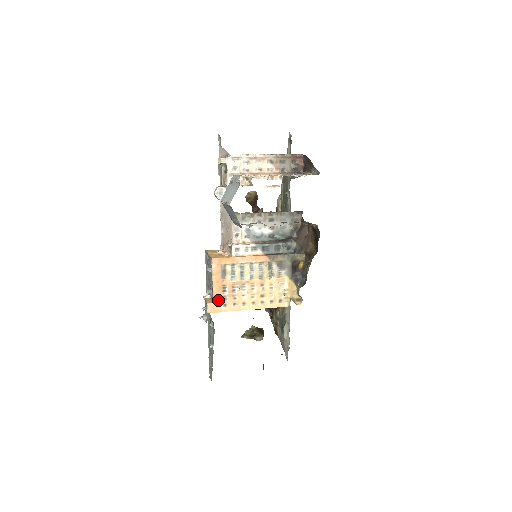
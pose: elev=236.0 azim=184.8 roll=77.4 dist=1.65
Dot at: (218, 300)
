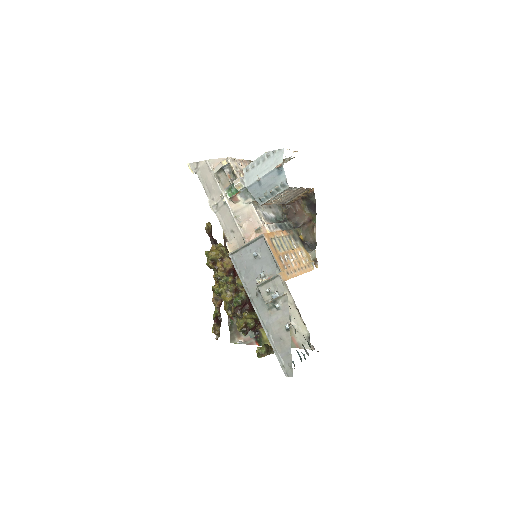
Dot at: (283, 269)
